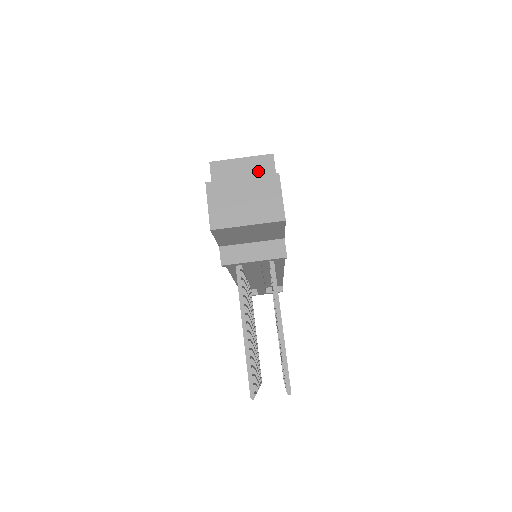
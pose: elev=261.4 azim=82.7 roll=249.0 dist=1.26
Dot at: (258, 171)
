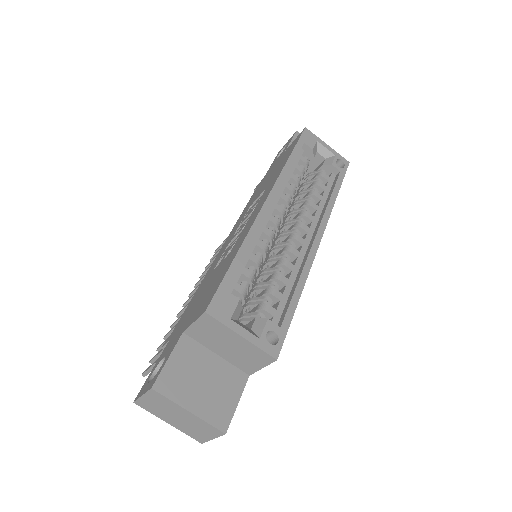
Dot at: (247, 355)
